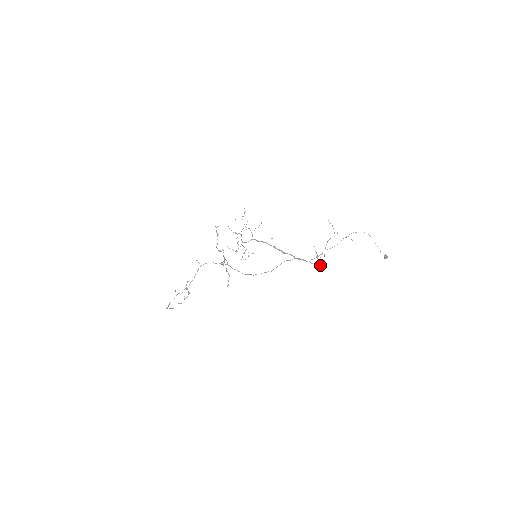
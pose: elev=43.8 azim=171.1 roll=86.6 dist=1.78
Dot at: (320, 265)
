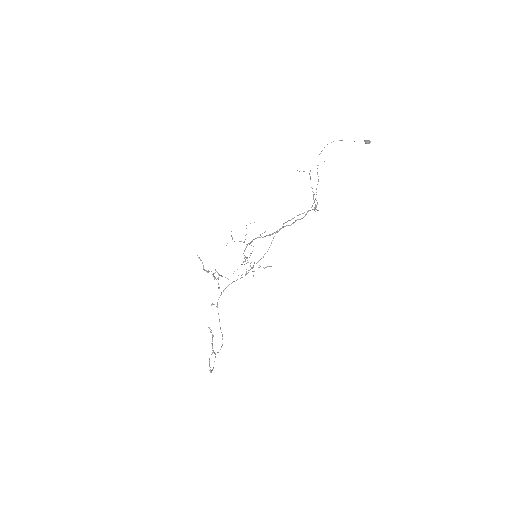
Dot at: (313, 209)
